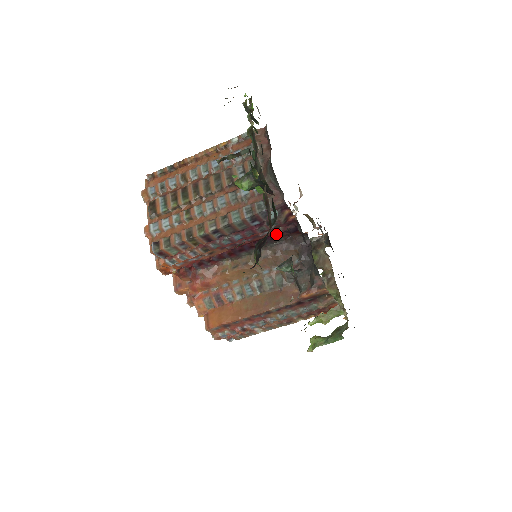
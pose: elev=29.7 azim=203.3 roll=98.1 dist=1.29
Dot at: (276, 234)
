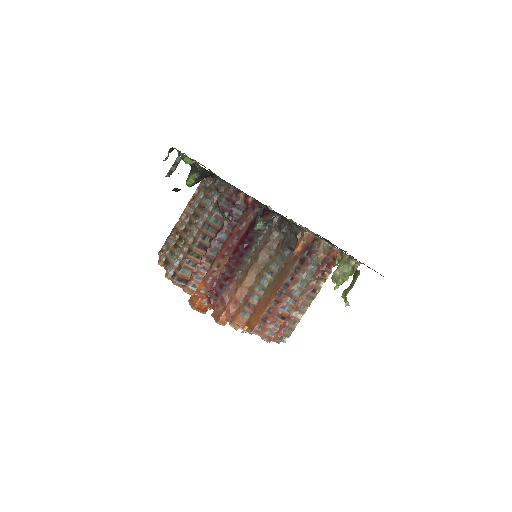
Dot at: (254, 226)
